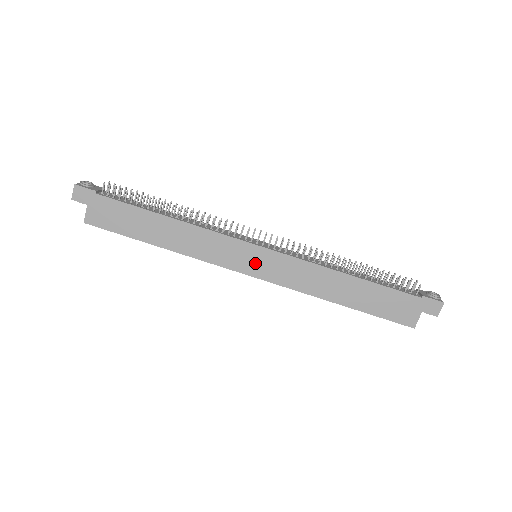
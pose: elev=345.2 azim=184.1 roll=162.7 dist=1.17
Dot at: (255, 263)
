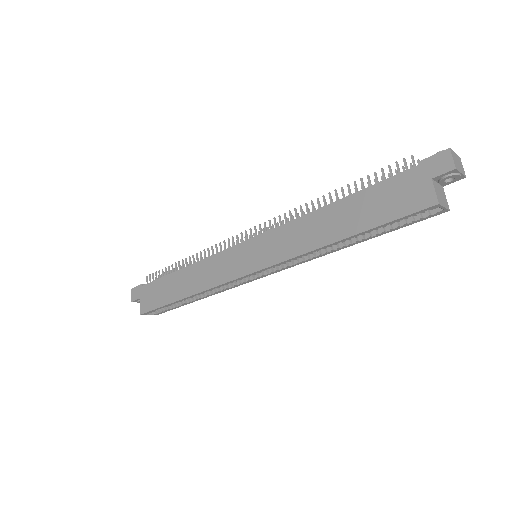
Dot at: (250, 258)
